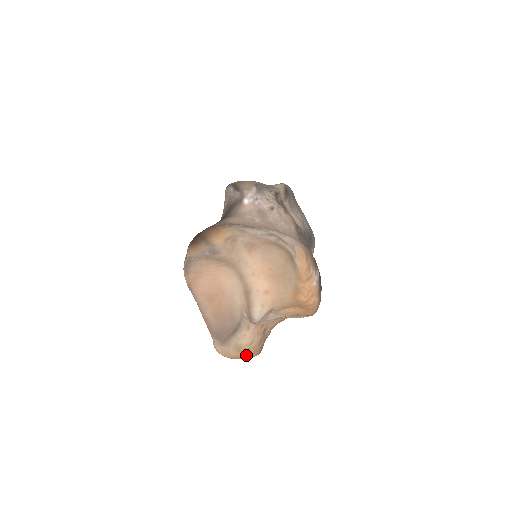
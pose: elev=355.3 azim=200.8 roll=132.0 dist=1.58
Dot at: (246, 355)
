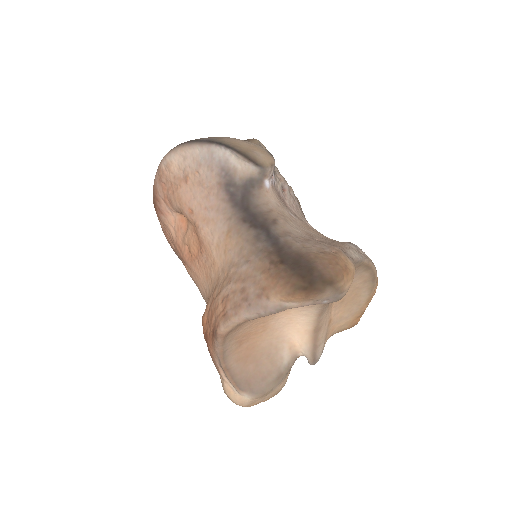
Dot at: occluded
